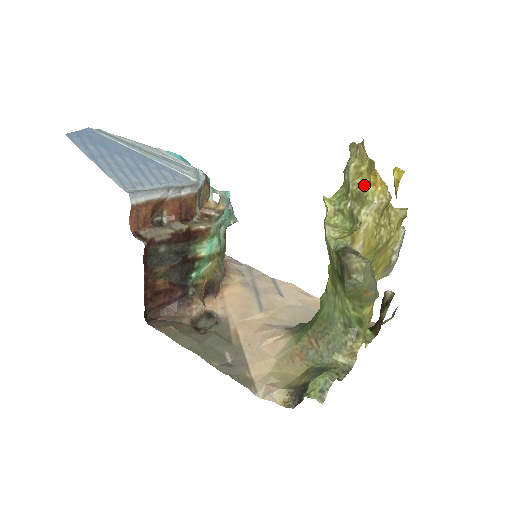
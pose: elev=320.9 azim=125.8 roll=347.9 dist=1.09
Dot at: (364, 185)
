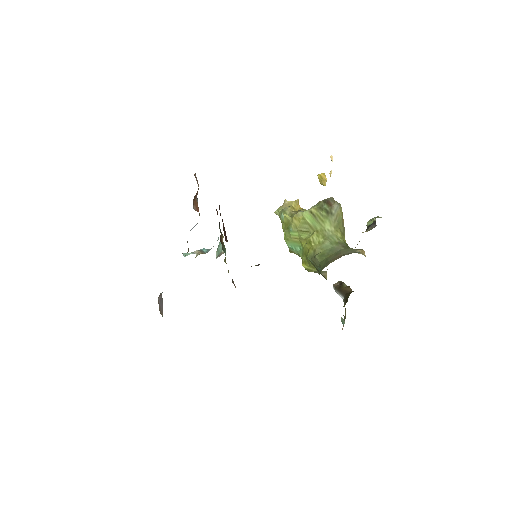
Dot at: (298, 211)
